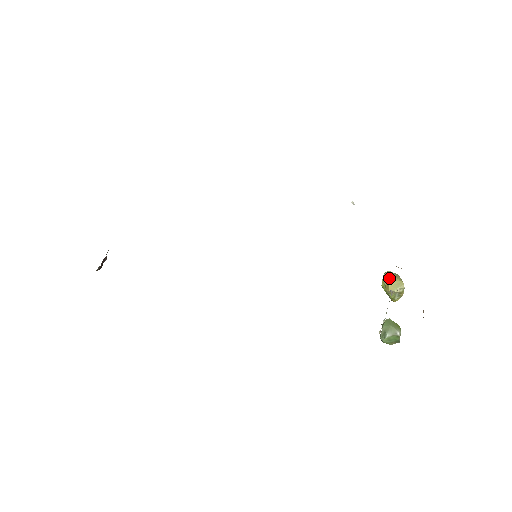
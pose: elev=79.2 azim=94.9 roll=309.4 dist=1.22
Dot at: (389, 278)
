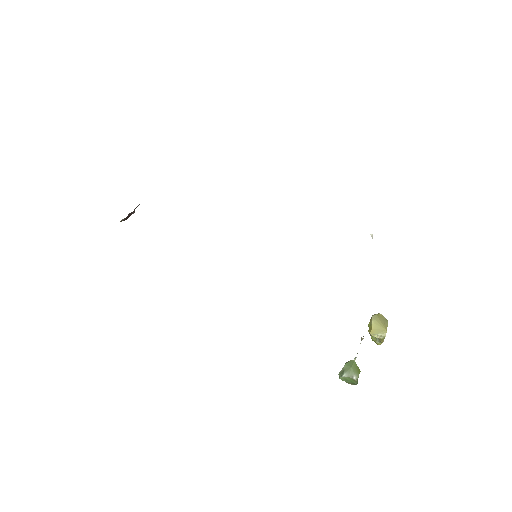
Dot at: (375, 321)
